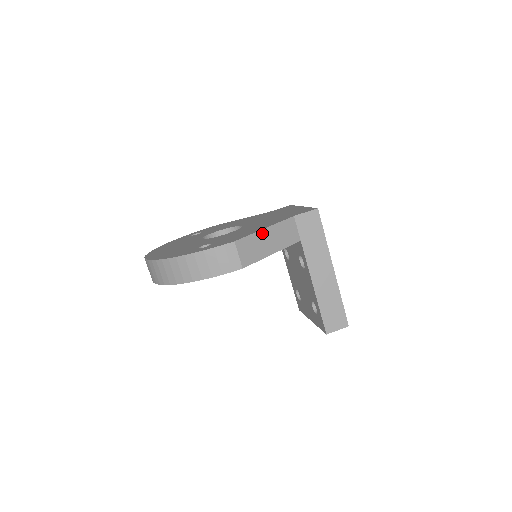
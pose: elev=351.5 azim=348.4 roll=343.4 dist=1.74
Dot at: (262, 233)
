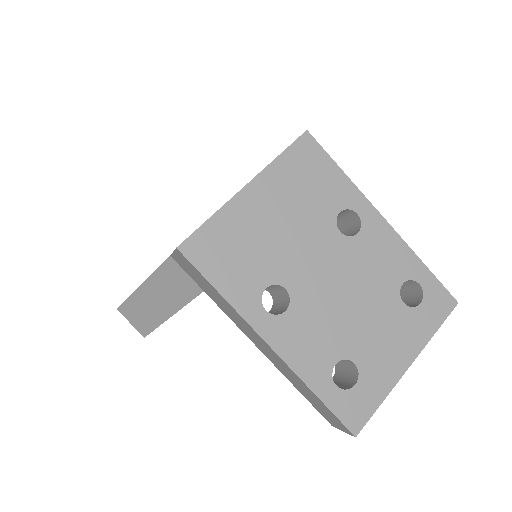
Dot at: (141, 293)
